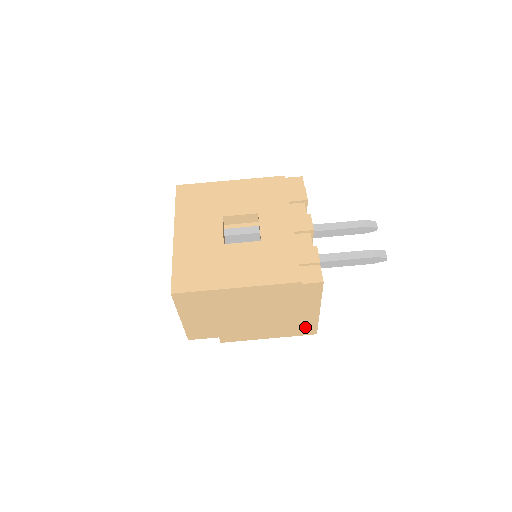
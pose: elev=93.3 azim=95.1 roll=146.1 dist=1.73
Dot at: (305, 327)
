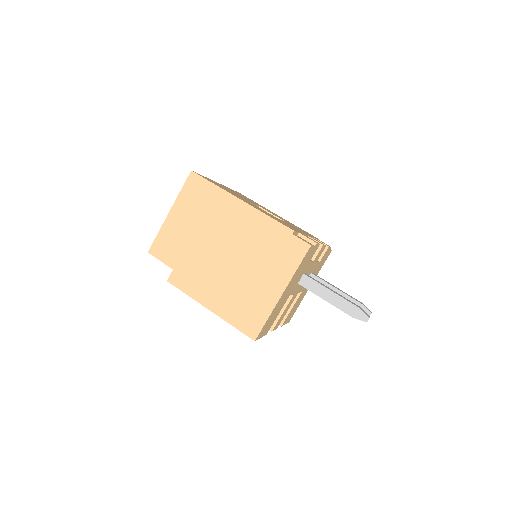
Dot at: (252, 316)
